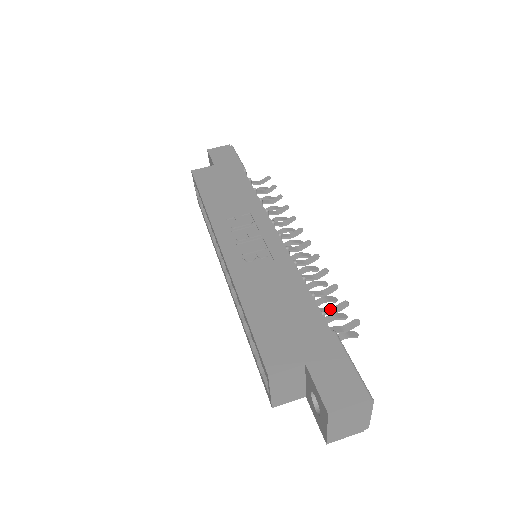
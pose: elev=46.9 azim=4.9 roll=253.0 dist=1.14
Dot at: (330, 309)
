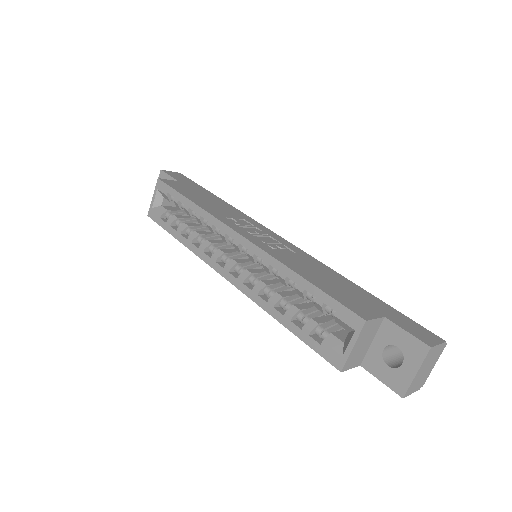
Dot at: occluded
